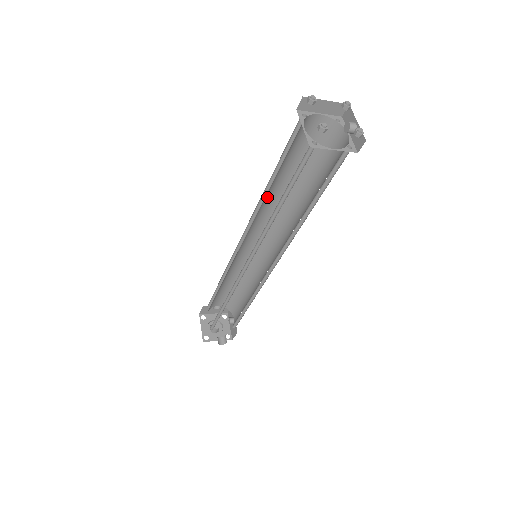
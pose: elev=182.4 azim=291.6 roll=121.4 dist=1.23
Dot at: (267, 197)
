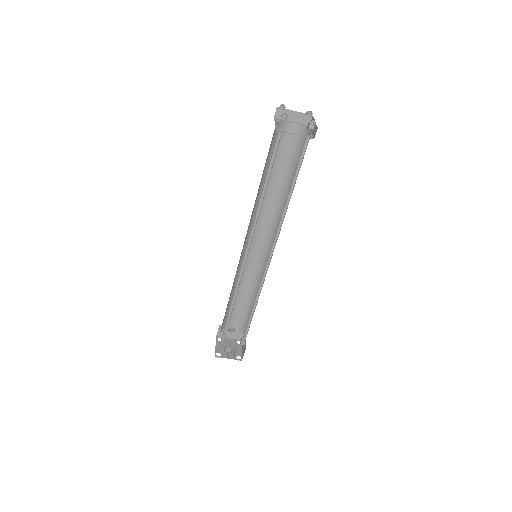
Dot at: occluded
